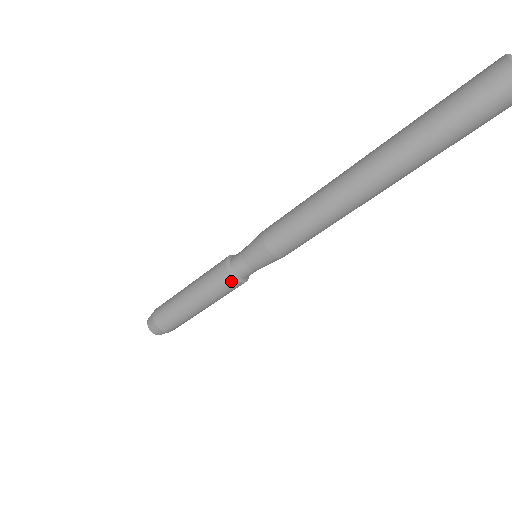
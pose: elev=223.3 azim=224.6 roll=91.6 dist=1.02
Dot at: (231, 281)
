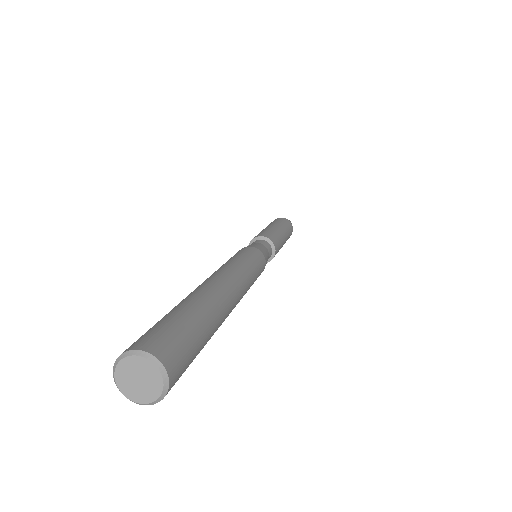
Dot at: occluded
